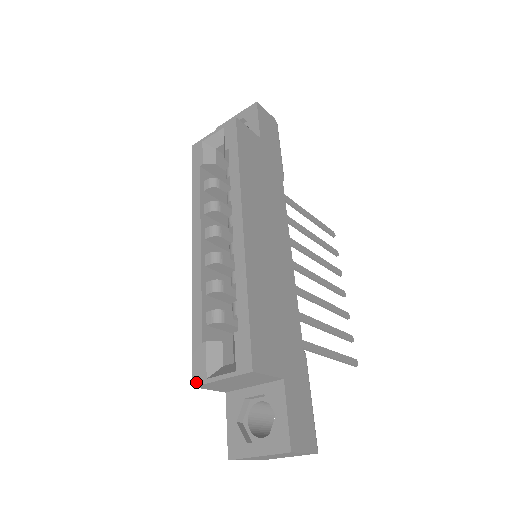
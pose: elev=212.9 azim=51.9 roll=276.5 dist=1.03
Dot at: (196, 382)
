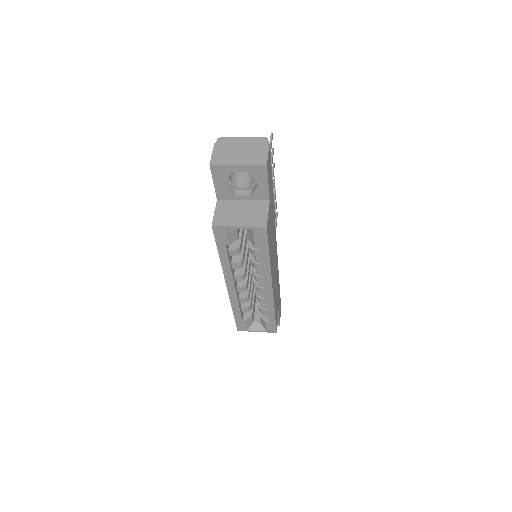
Dot at: (240, 330)
